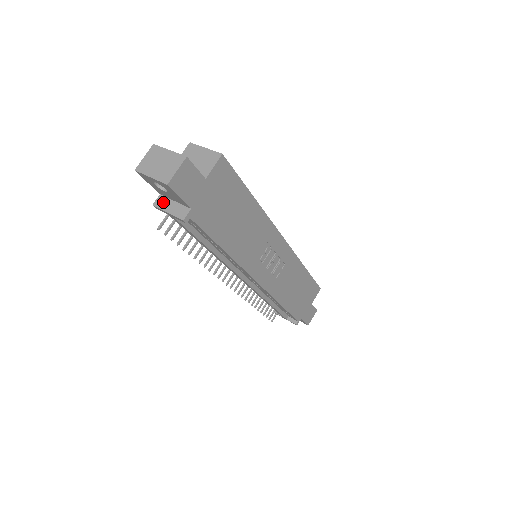
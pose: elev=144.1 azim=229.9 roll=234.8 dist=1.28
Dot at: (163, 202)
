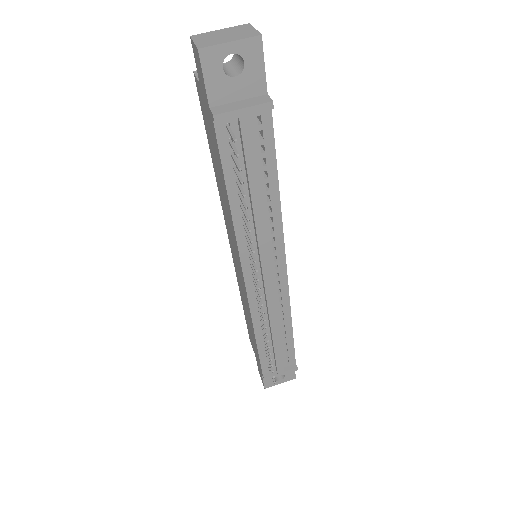
Dot at: (224, 107)
